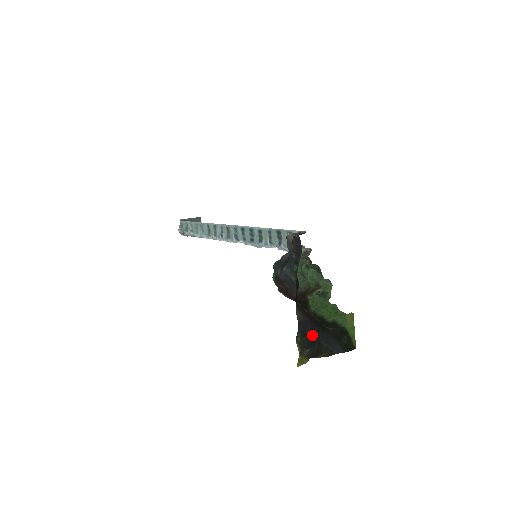
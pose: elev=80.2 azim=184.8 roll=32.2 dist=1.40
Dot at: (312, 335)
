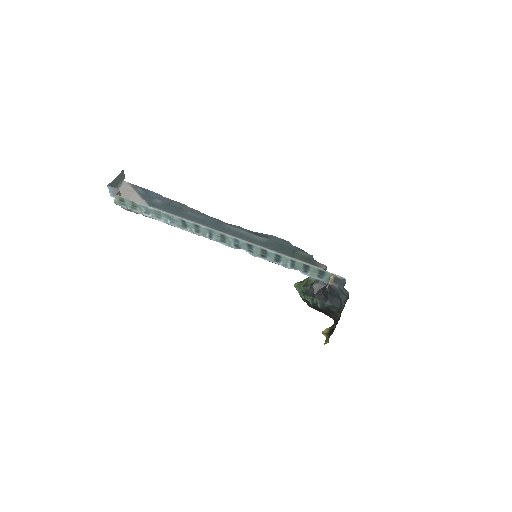
Dot at: occluded
